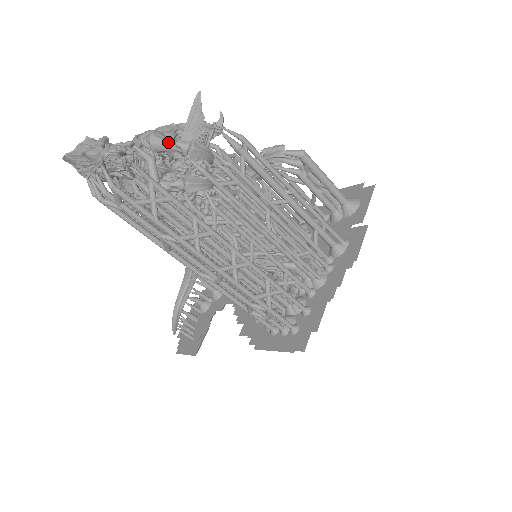
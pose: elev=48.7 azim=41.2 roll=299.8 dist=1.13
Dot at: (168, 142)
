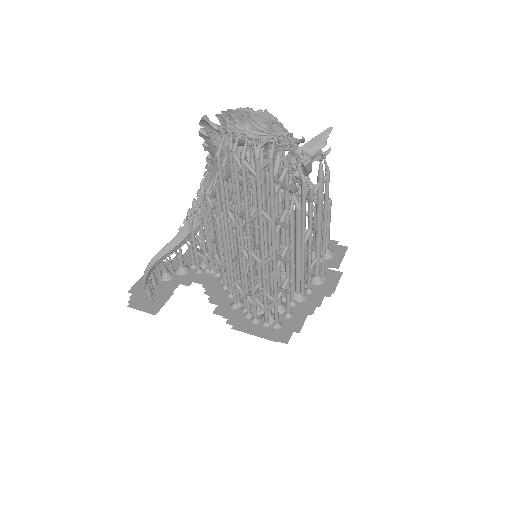
Dot at: occluded
